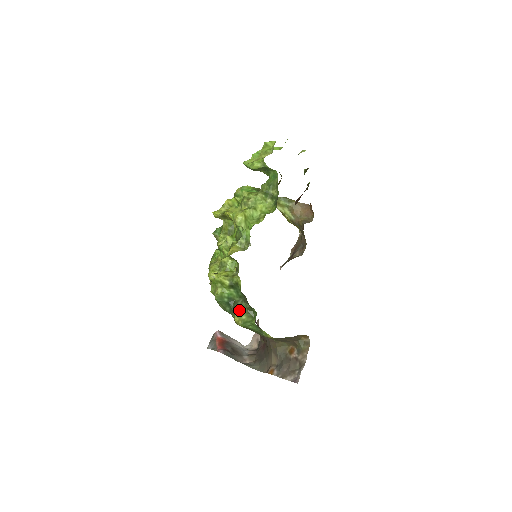
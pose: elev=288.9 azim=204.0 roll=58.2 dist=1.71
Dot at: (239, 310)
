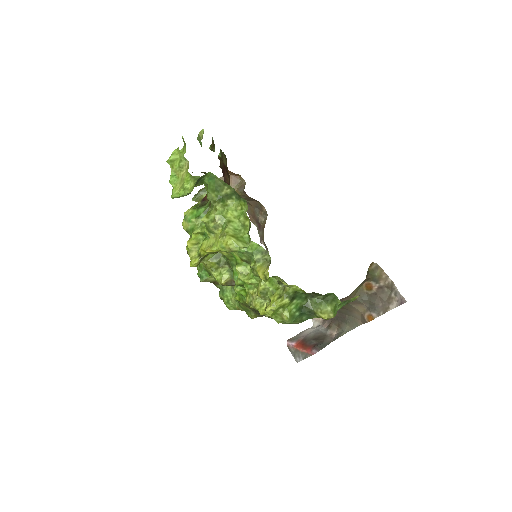
Dot at: (318, 308)
